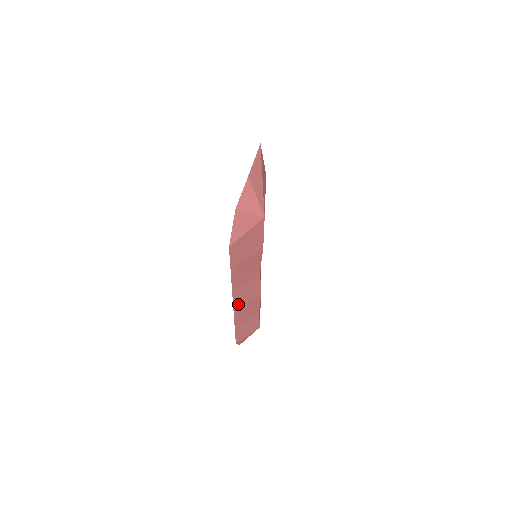
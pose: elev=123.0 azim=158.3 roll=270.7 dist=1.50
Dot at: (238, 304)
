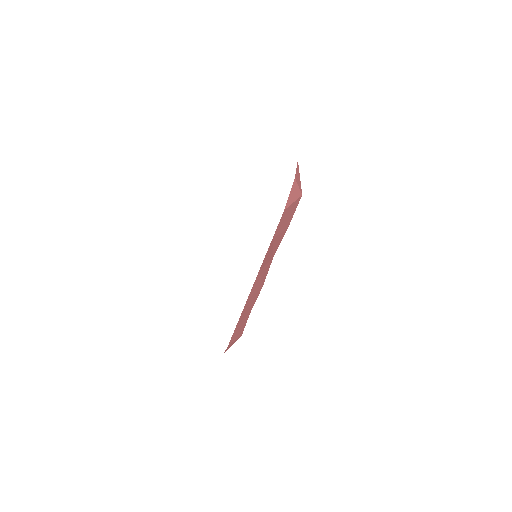
Dot at: (253, 288)
